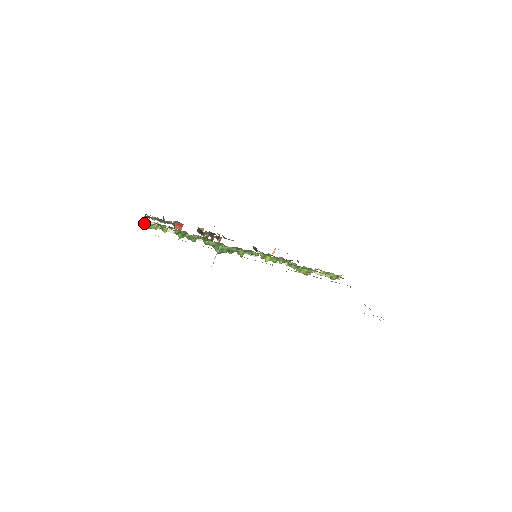
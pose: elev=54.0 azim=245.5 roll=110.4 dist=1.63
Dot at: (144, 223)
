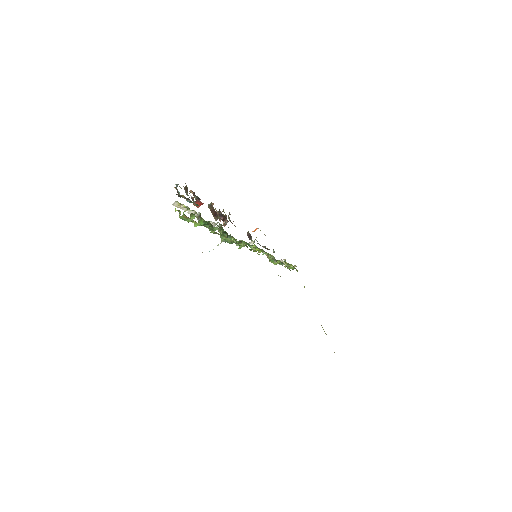
Dot at: (183, 216)
